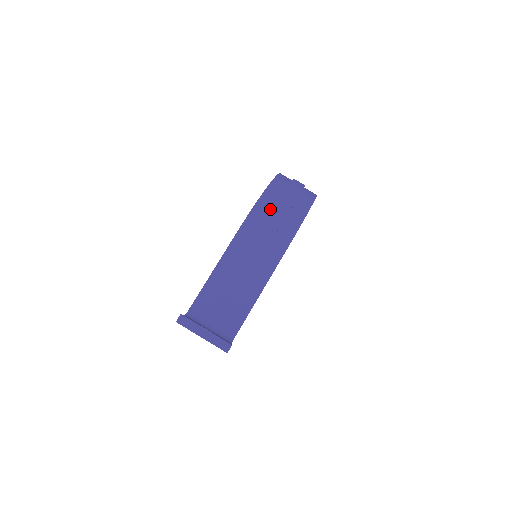
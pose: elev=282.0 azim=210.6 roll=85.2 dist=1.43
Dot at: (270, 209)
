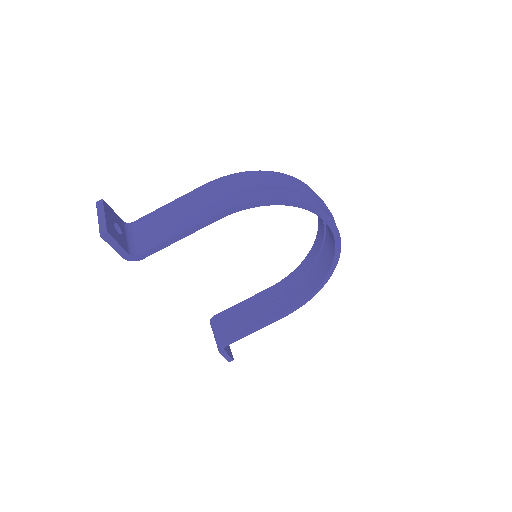
Dot at: (244, 181)
